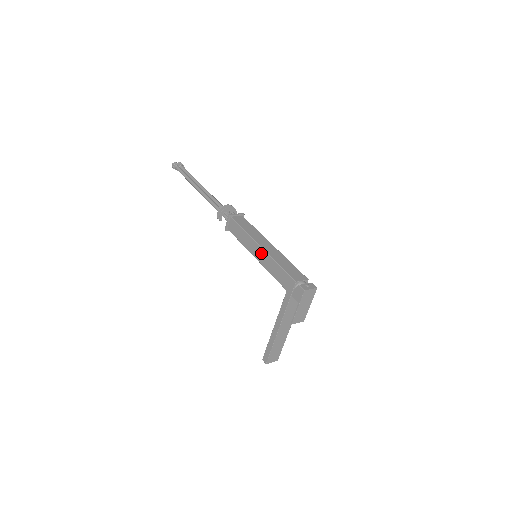
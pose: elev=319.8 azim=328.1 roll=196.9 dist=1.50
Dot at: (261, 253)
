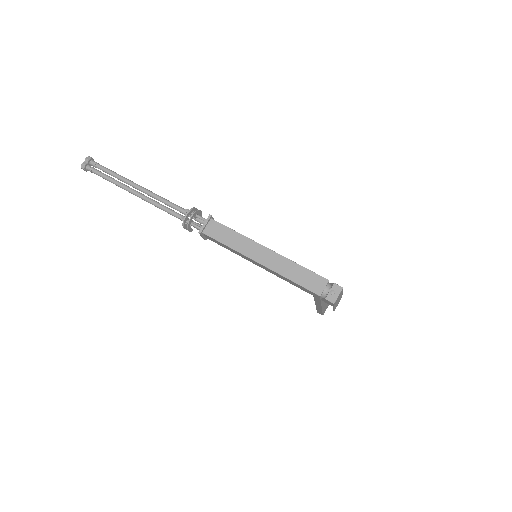
Dot at: (263, 267)
